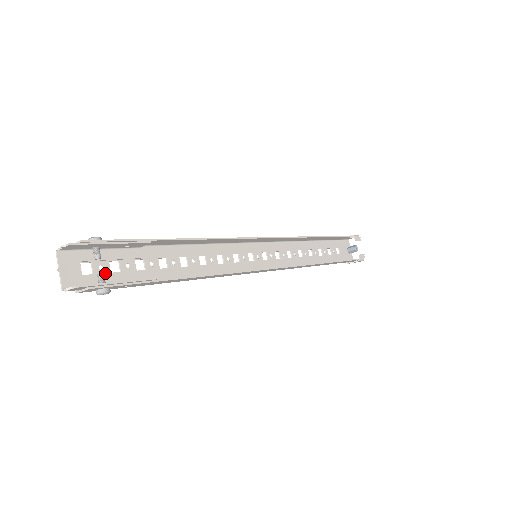
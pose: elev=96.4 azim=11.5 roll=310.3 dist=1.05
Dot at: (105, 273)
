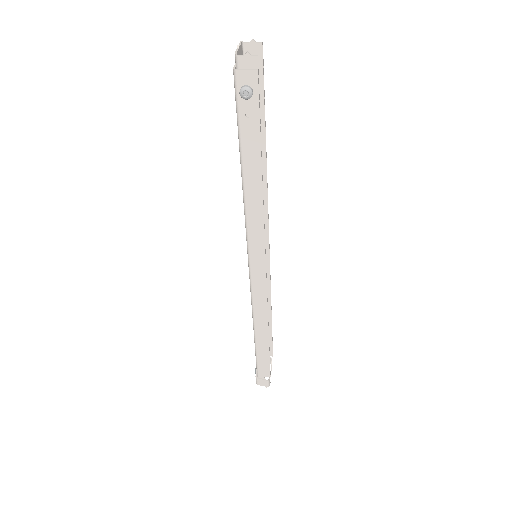
Dot at: occluded
